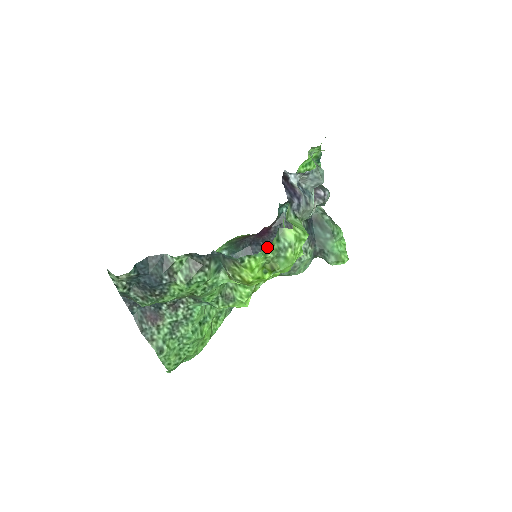
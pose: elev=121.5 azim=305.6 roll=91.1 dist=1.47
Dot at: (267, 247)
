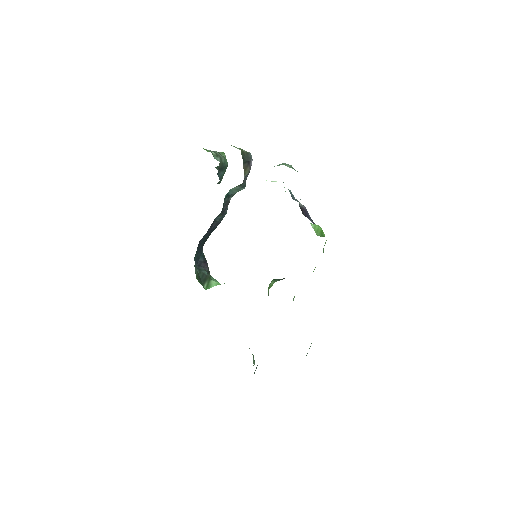
Dot at: occluded
